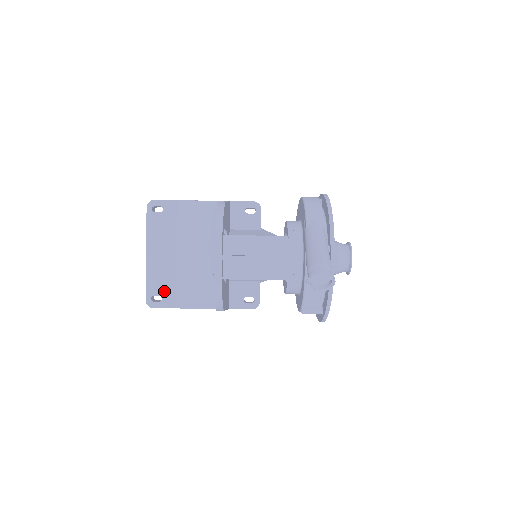
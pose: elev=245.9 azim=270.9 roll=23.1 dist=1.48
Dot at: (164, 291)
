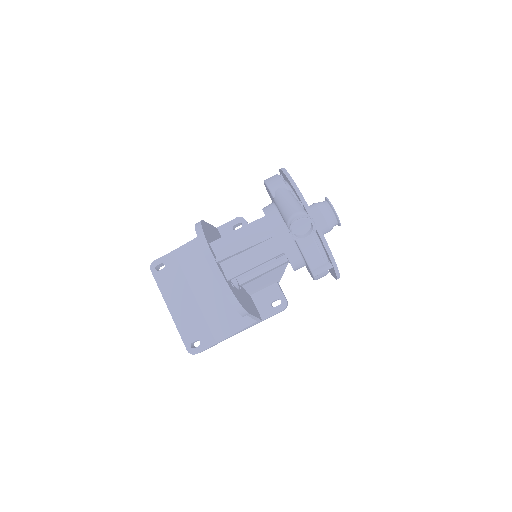
Dot at: (199, 334)
